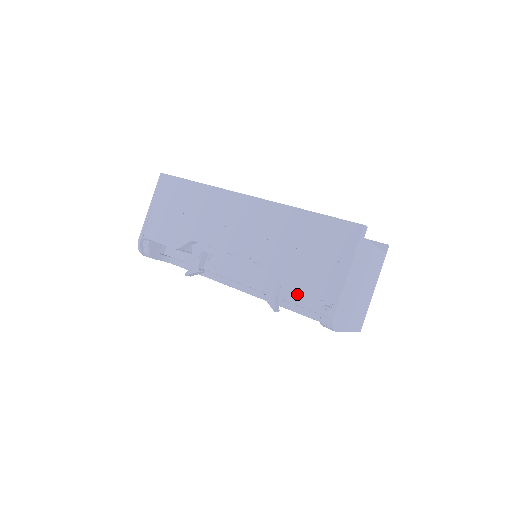
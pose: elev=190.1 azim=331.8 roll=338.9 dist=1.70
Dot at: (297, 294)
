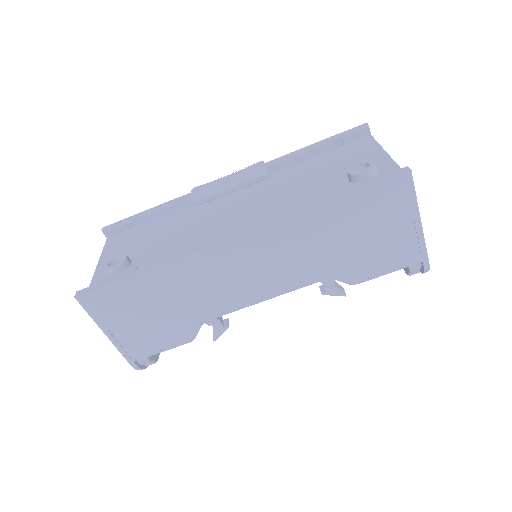
Dot at: occluded
